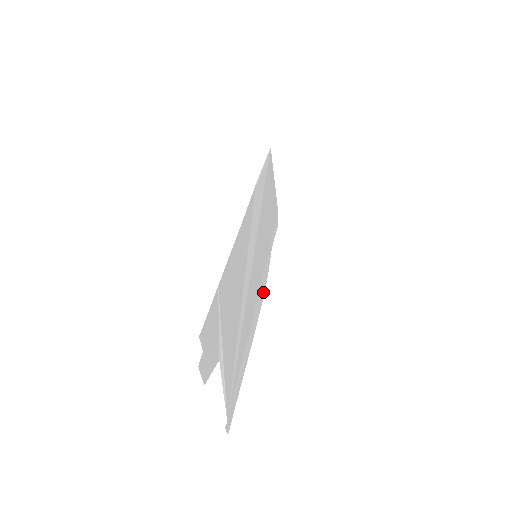
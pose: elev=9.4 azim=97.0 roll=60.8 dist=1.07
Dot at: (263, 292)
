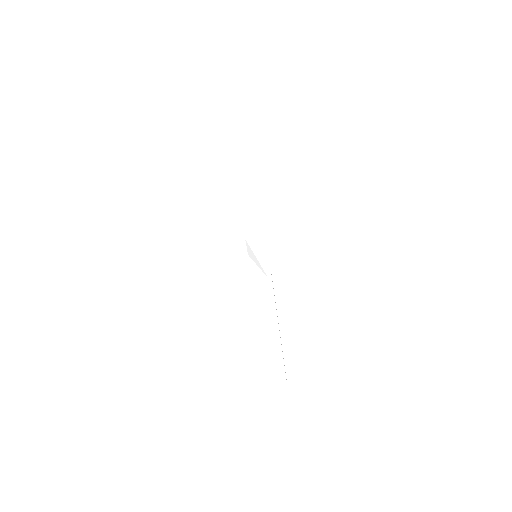
Dot at: occluded
